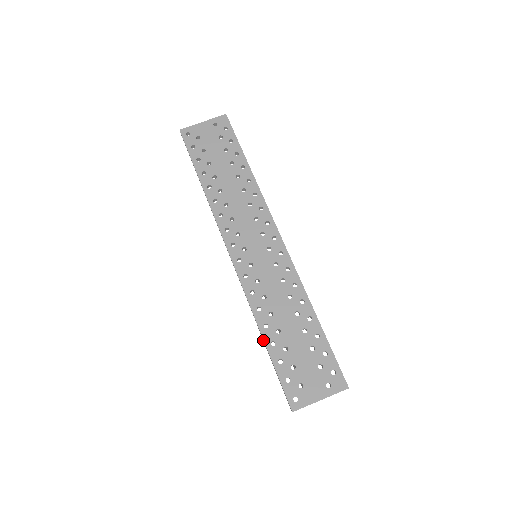
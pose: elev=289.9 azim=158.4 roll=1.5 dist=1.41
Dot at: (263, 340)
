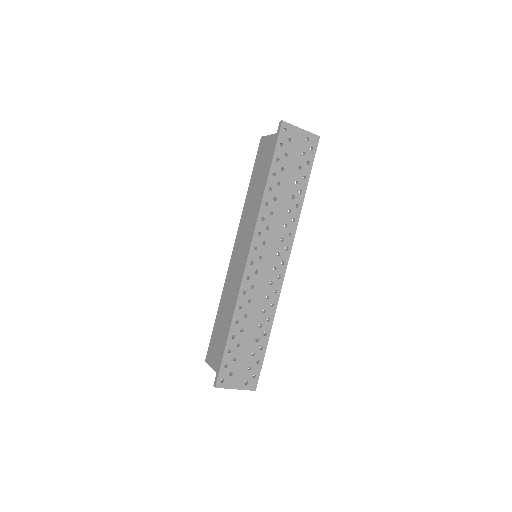
Dot at: (229, 330)
